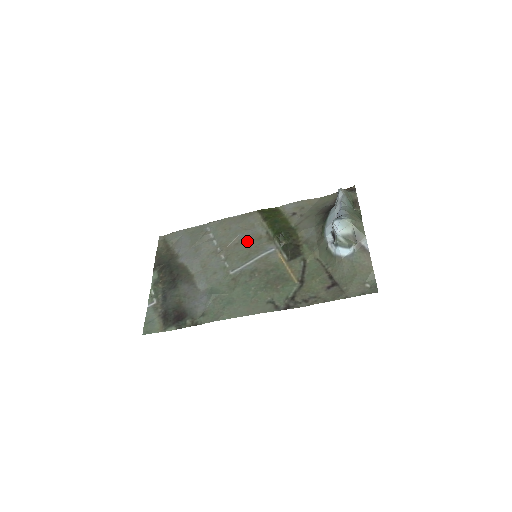
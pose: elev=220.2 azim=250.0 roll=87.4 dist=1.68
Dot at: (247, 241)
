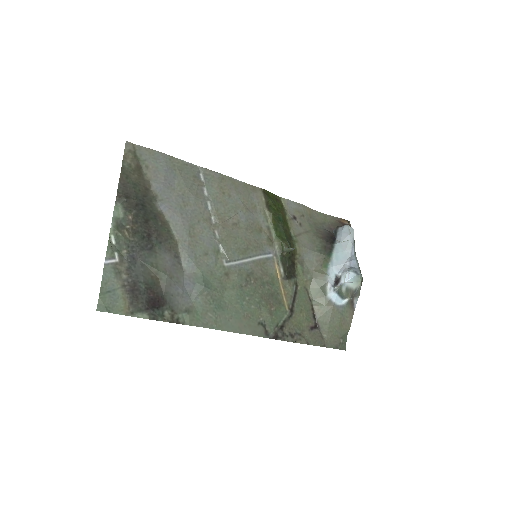
Dot at: (247, 227)
